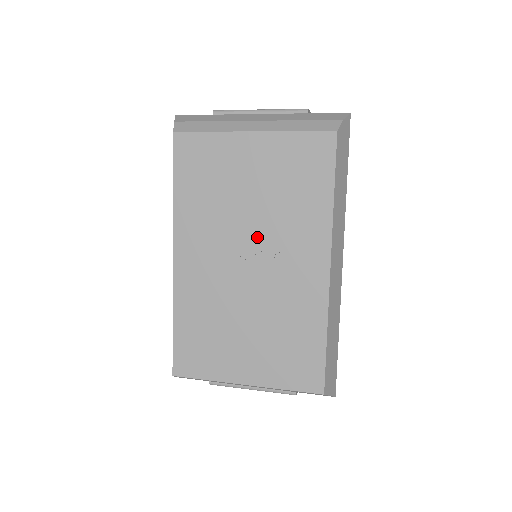
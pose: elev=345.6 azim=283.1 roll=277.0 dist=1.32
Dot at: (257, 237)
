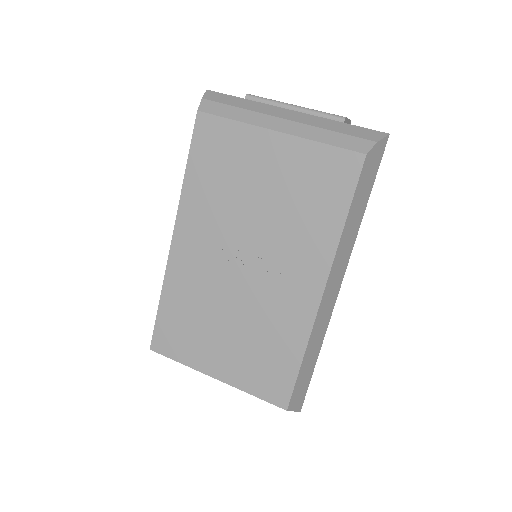
Dot at: (258, 242)
